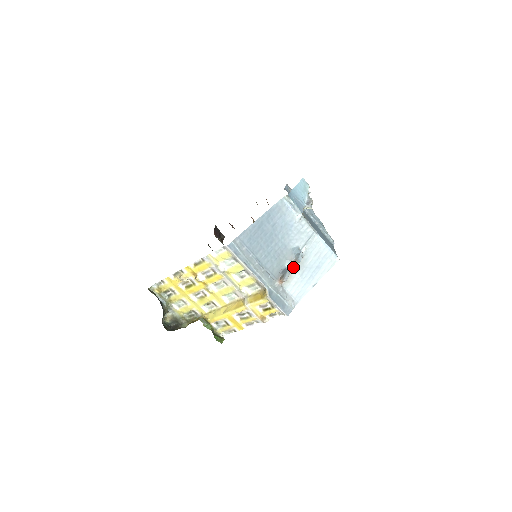
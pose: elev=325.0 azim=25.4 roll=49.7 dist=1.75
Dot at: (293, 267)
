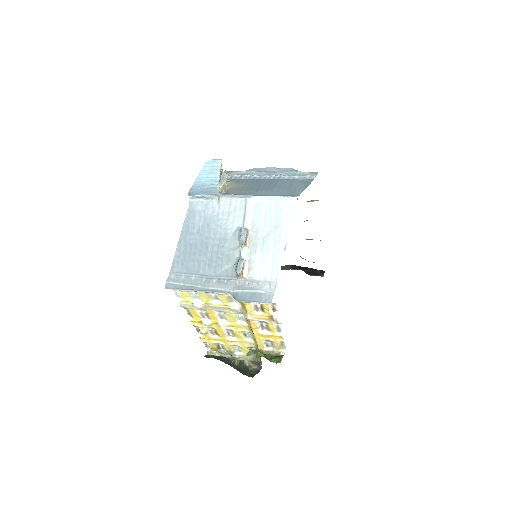
Dot at: (246, 251)
